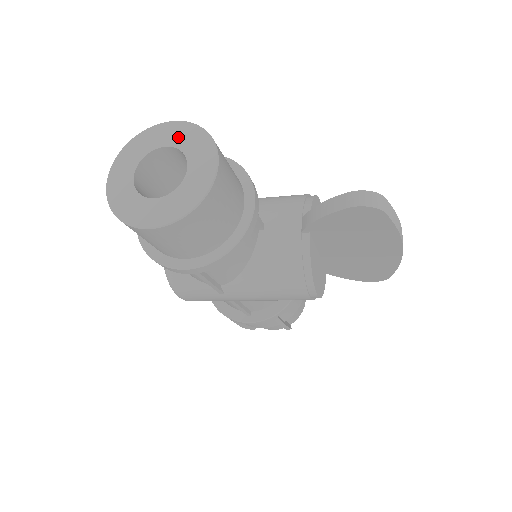
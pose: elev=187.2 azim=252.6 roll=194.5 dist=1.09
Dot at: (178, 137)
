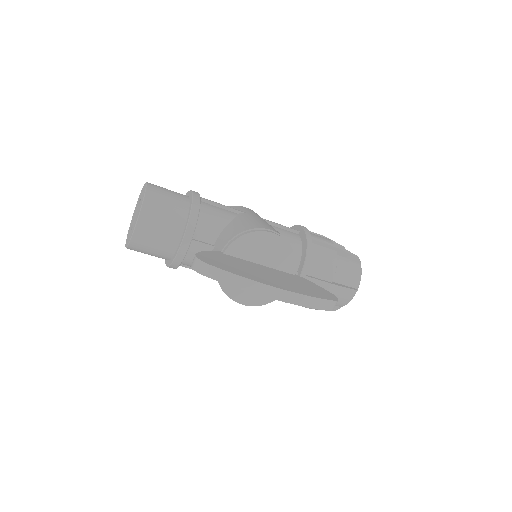
Dot at: (142, 196)
